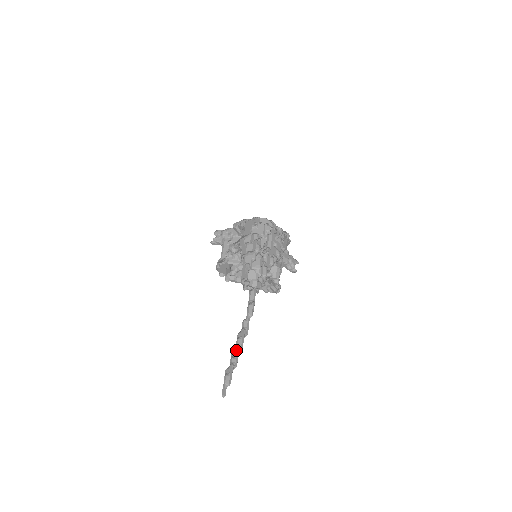
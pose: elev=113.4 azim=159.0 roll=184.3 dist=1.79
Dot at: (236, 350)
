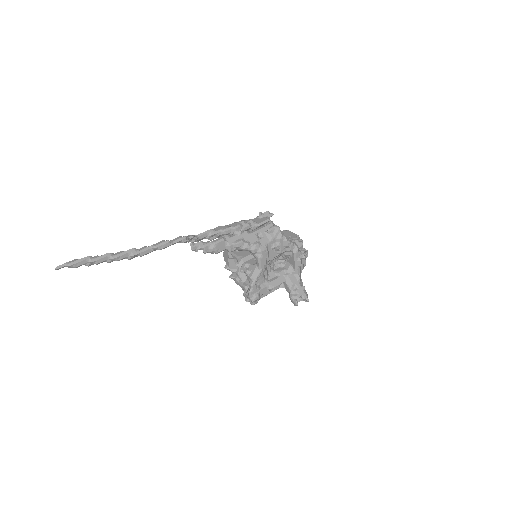
Dot at: (107, 253)
